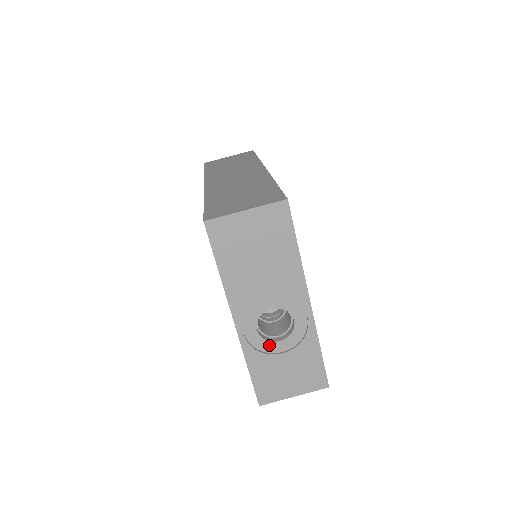
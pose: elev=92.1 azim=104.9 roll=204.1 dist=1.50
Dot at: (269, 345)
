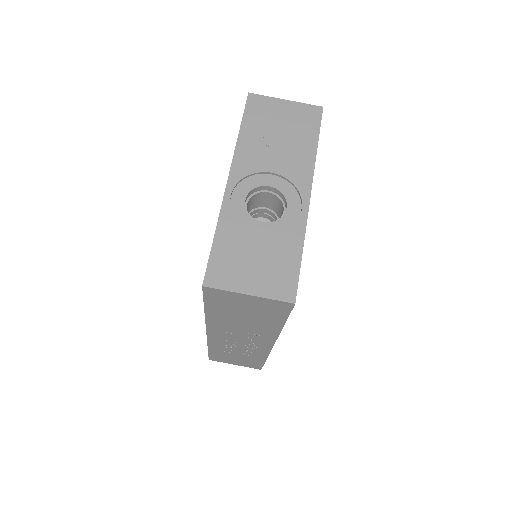
Dot at: (250, 221)
